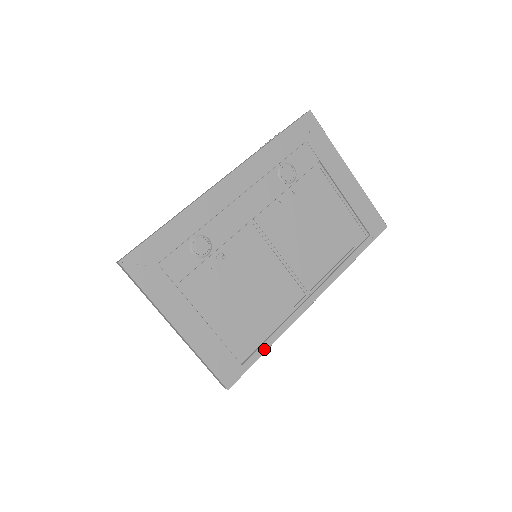
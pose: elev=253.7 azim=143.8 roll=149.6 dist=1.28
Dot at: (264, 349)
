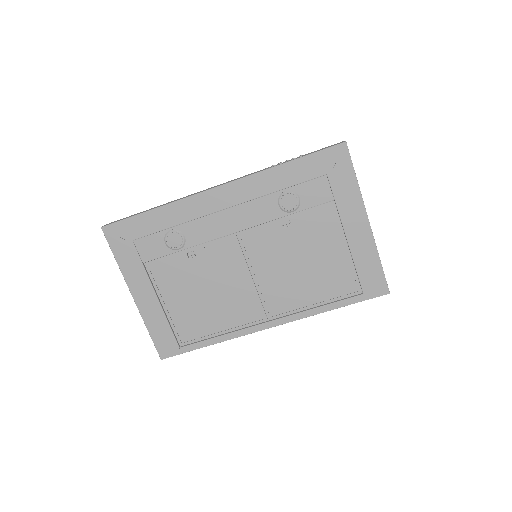
Dot at: (204, 345)
